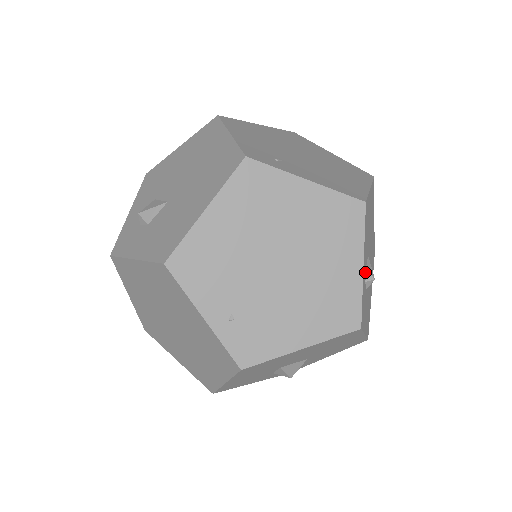
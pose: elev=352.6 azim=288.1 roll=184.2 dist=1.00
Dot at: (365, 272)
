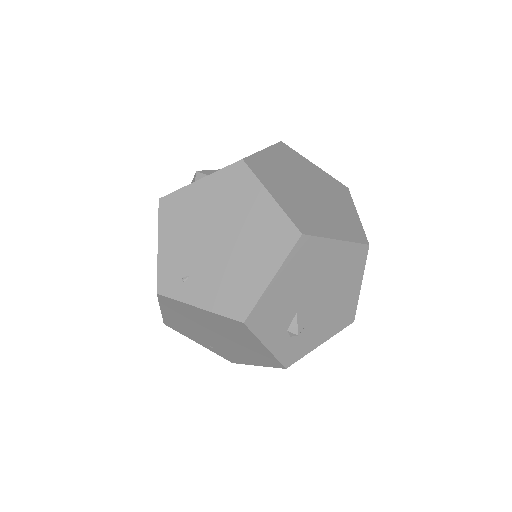
Dot at: (285, 334)
